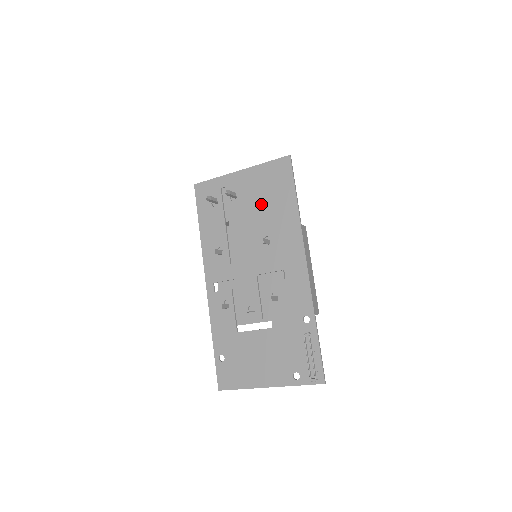
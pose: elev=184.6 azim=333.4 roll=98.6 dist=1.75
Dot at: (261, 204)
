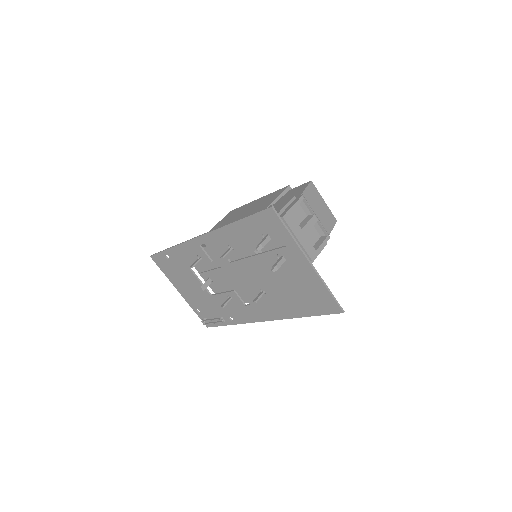
Dot at: (288, 286)
